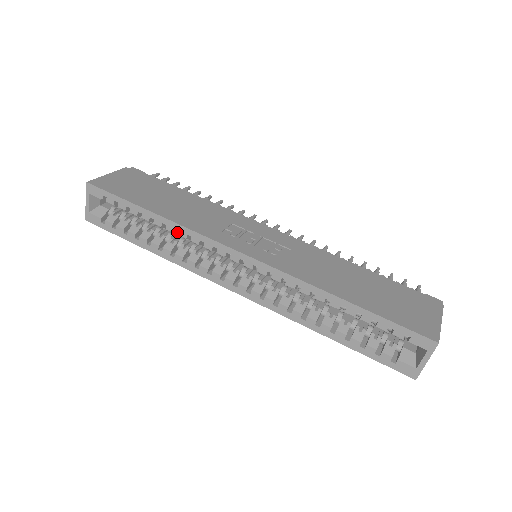
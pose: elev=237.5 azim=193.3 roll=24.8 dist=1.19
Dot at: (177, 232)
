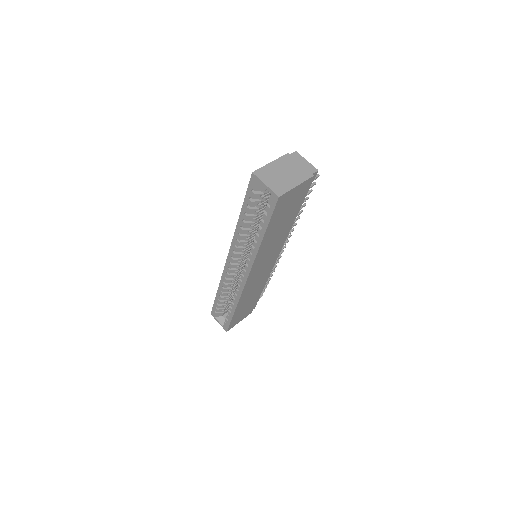
Dot at: (228, 288)
